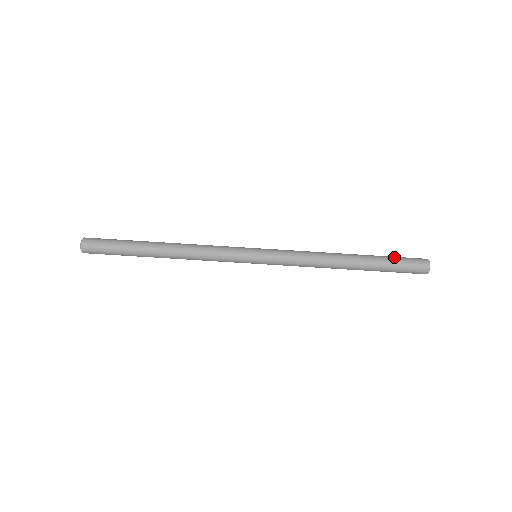
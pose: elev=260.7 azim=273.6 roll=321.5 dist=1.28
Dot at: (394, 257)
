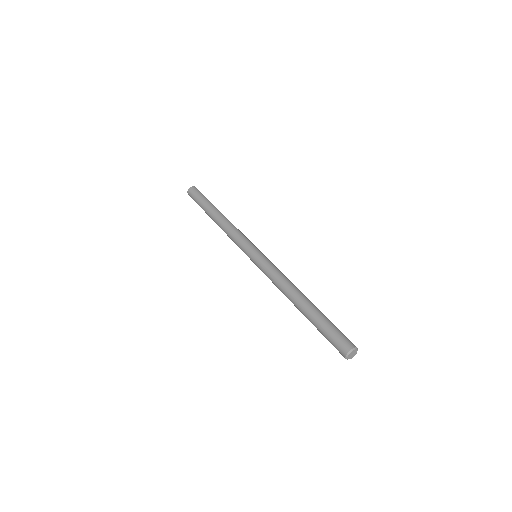
Dot at: occluded
